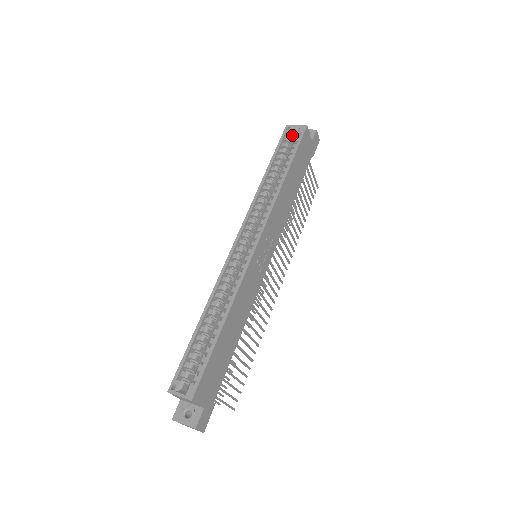
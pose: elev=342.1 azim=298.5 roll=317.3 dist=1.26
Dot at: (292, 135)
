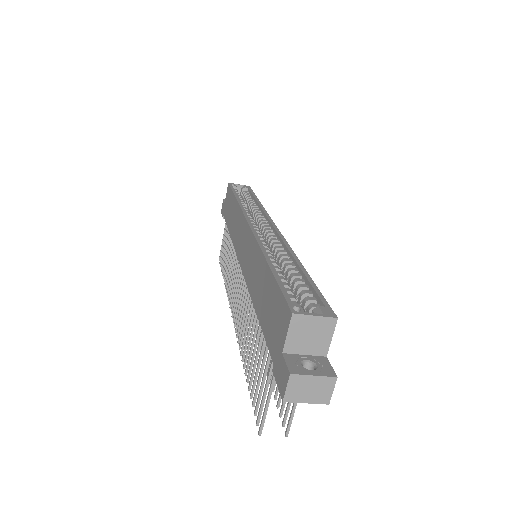
Dot at: occluded
